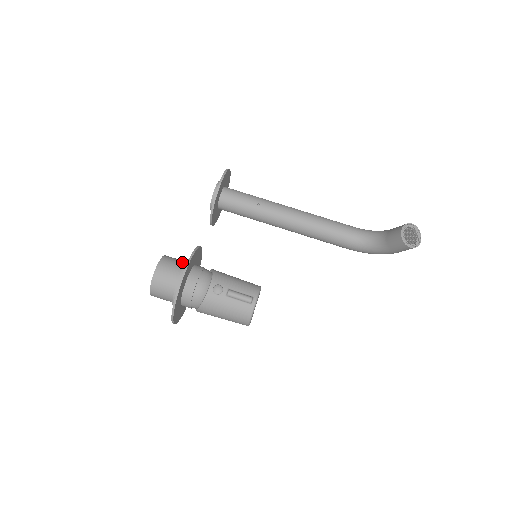
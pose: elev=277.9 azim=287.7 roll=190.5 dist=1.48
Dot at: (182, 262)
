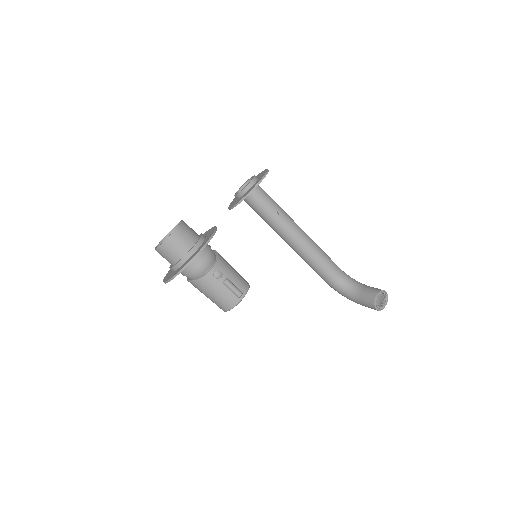
Dot at: (196, 234)
